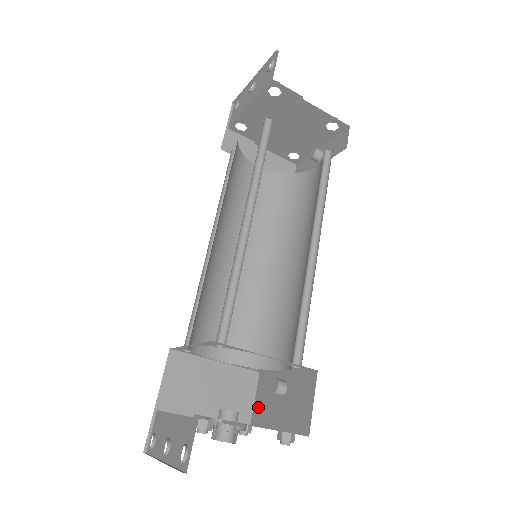
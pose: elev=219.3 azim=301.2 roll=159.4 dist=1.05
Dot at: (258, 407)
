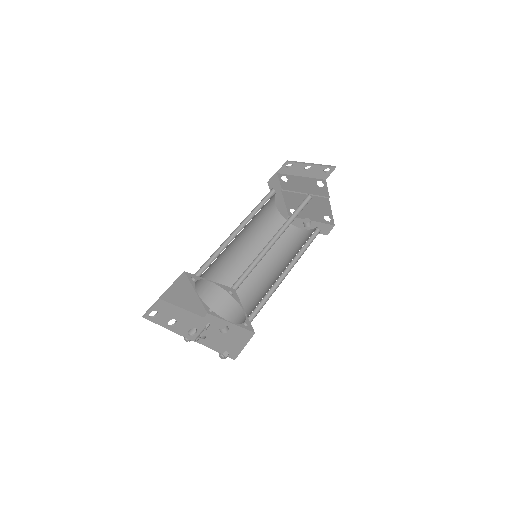
Dot at: occluded
